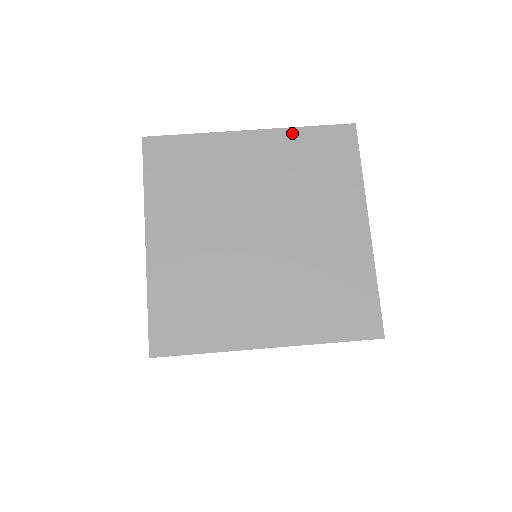
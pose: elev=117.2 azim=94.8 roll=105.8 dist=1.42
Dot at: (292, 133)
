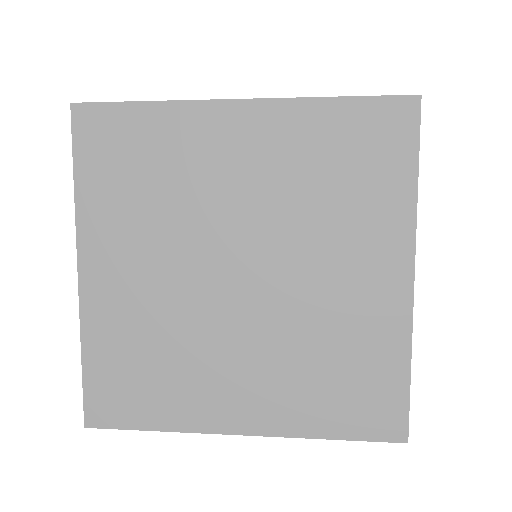
Dot at: occluded
